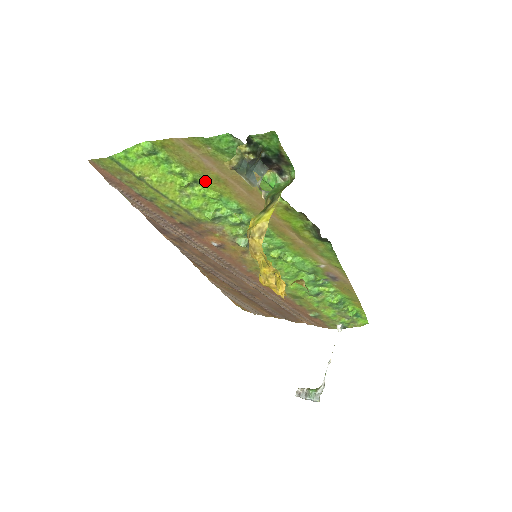
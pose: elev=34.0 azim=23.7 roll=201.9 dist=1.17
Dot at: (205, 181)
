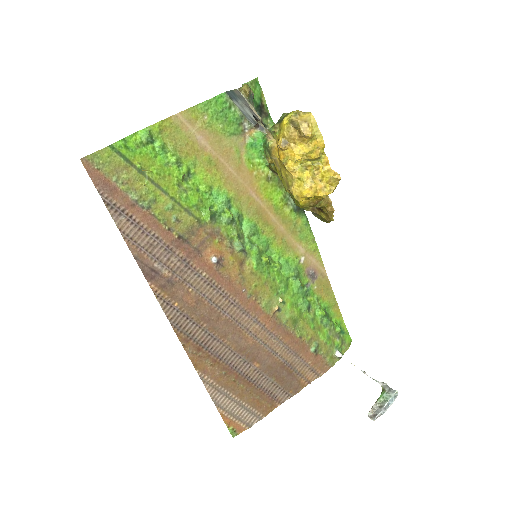
Dot at: (197, 171)
